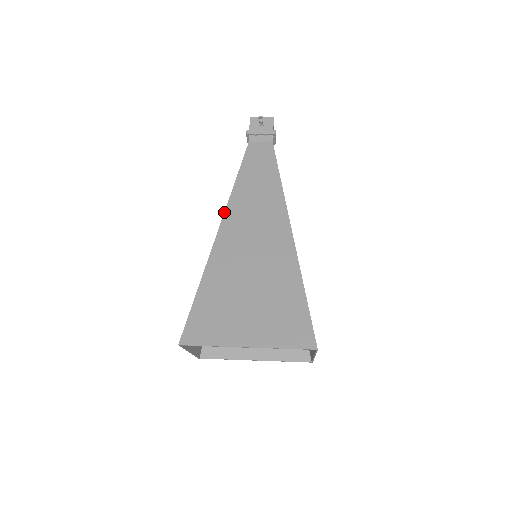
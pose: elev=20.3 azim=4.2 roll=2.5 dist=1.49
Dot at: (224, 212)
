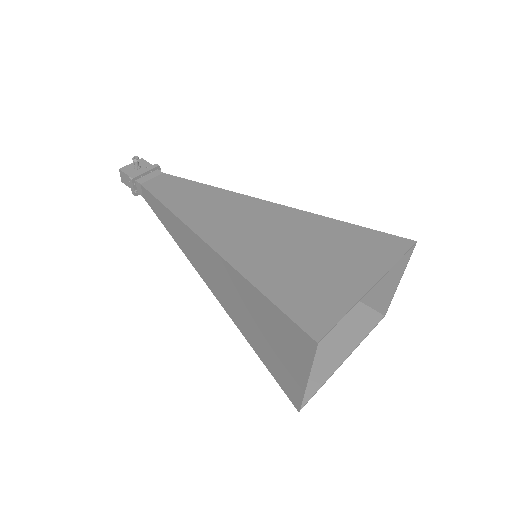
Dot at: (193, 232)
